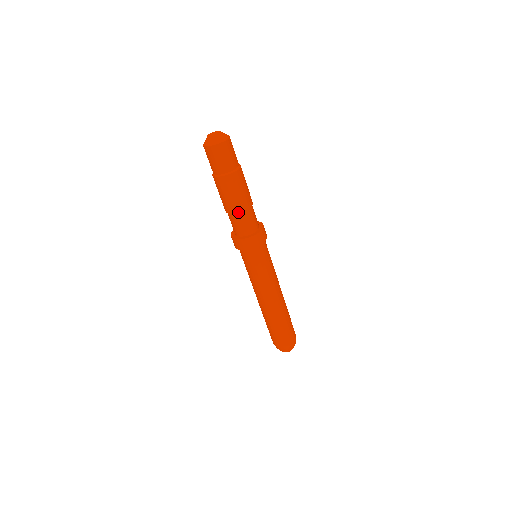
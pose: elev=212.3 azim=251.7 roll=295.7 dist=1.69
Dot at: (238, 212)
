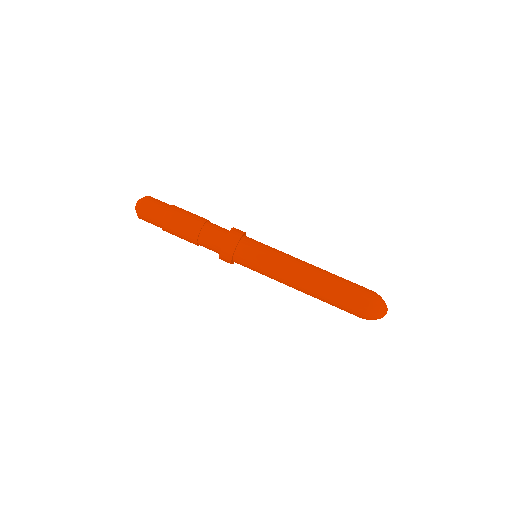
Dot at: (199, 230)
